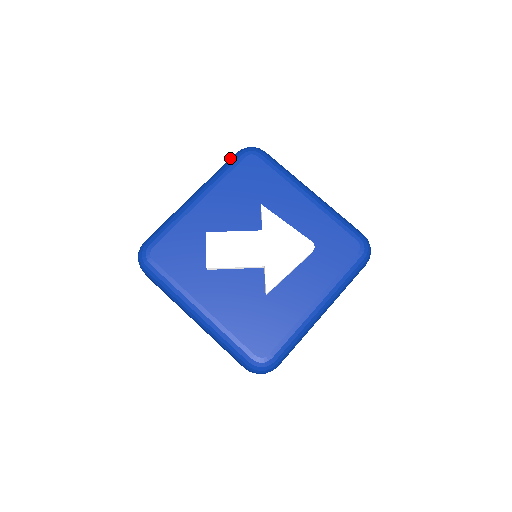
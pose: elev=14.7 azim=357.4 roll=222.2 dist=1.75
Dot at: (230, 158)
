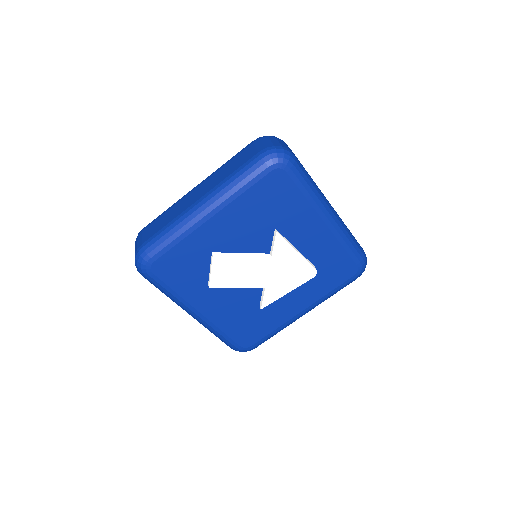
Dot at: (252, 161)
